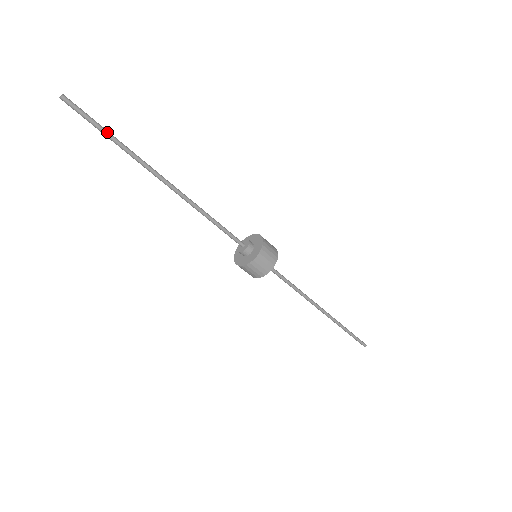
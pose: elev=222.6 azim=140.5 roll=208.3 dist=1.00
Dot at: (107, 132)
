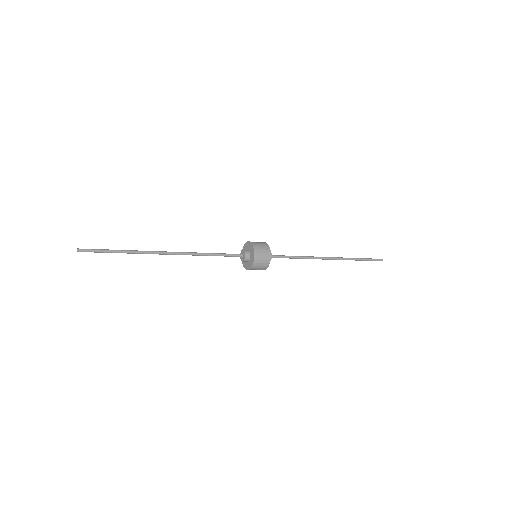
Dot at: occluded
